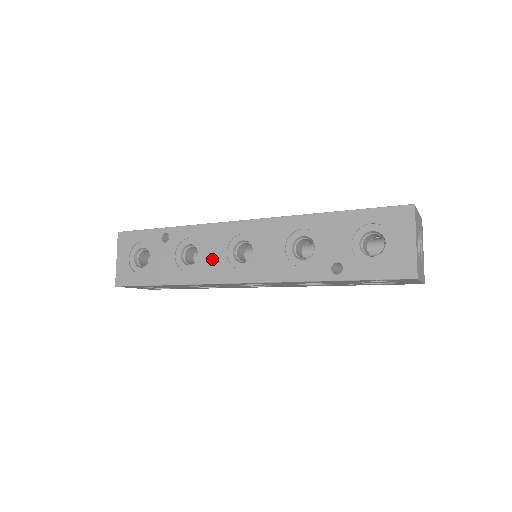
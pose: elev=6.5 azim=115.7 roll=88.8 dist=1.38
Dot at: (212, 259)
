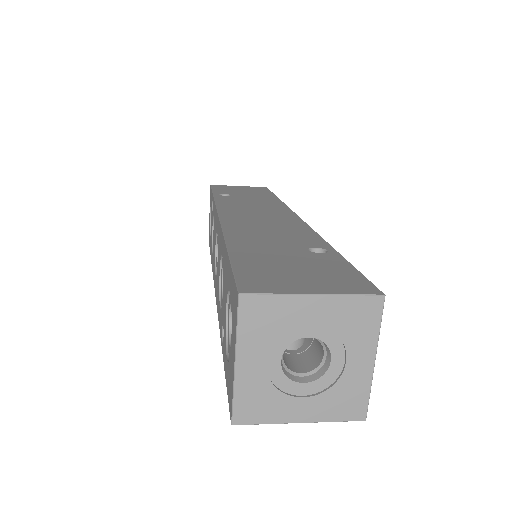
Dot at: (214, 249)
